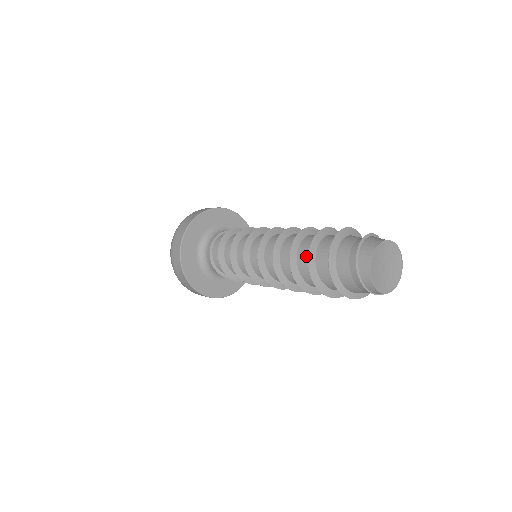
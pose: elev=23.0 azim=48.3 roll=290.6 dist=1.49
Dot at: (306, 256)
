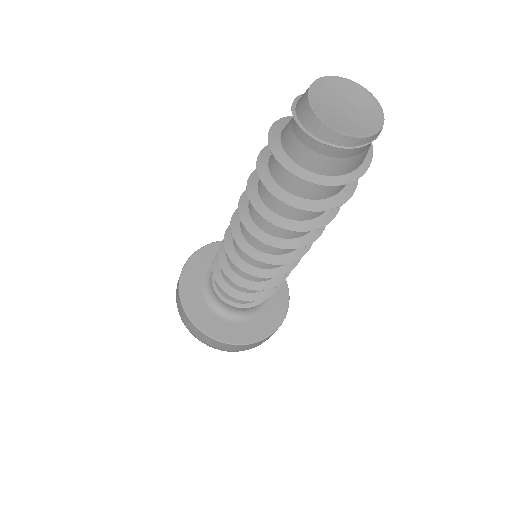
Dot at: occluded
